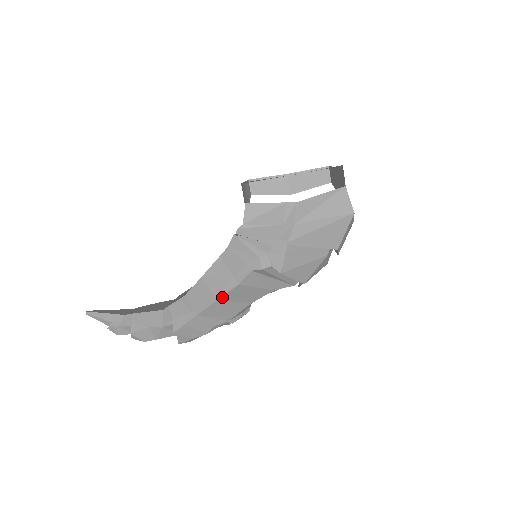
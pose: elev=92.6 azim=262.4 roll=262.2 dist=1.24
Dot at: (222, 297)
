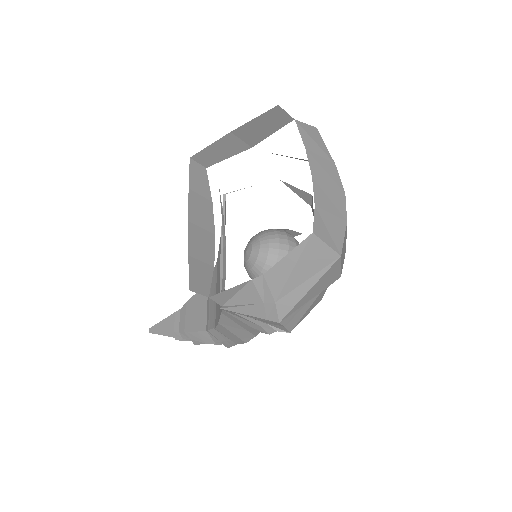
Dot at: (248, 341)
